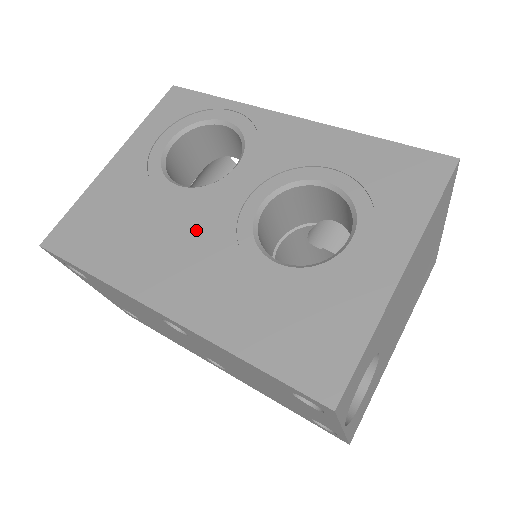
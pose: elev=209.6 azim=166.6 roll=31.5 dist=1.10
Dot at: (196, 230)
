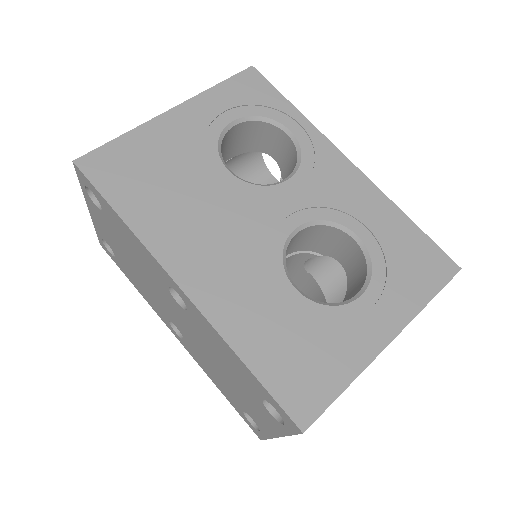
Dot at: (234, 223)
